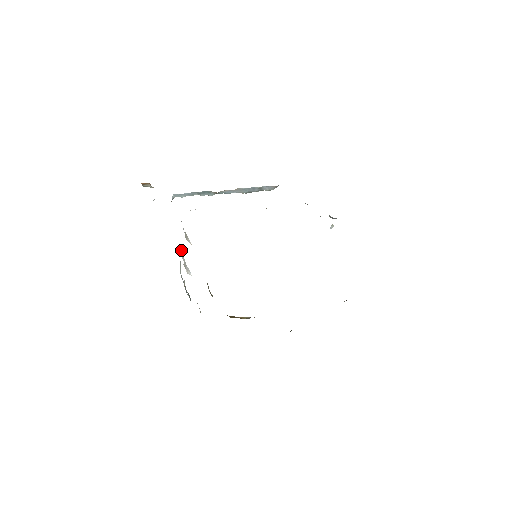
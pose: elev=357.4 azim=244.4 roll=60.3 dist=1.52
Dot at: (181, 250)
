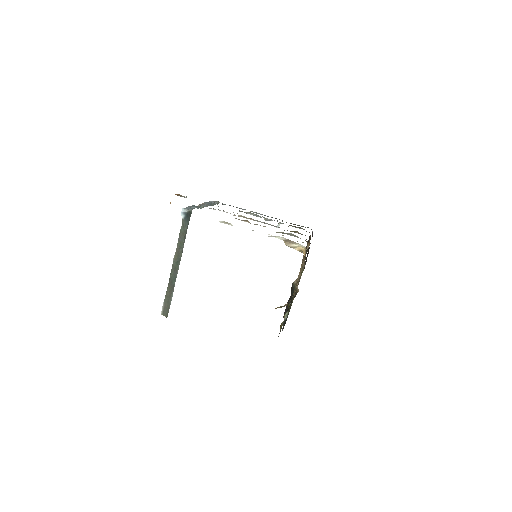
Dot at: occluded
